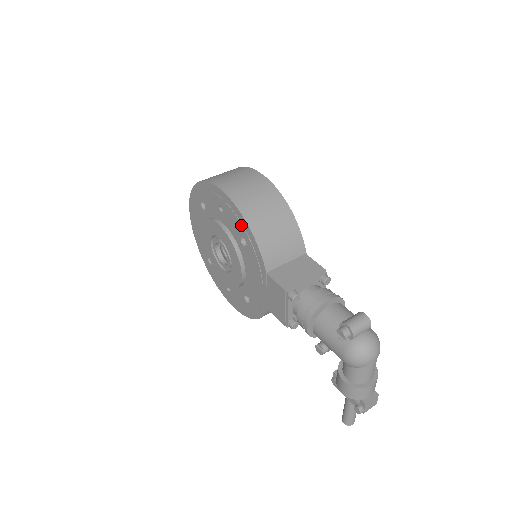
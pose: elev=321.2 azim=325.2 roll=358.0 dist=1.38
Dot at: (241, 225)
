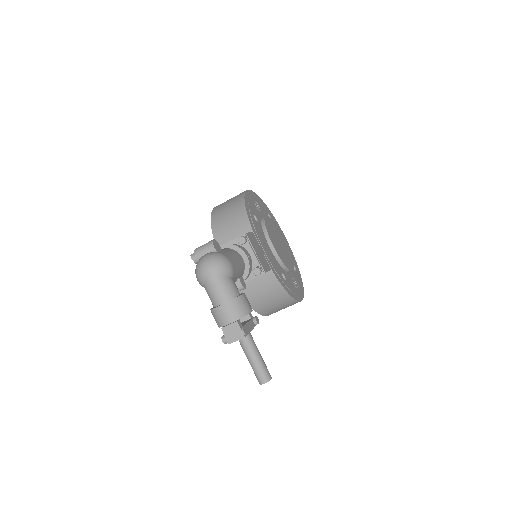
Dot at: occluded
